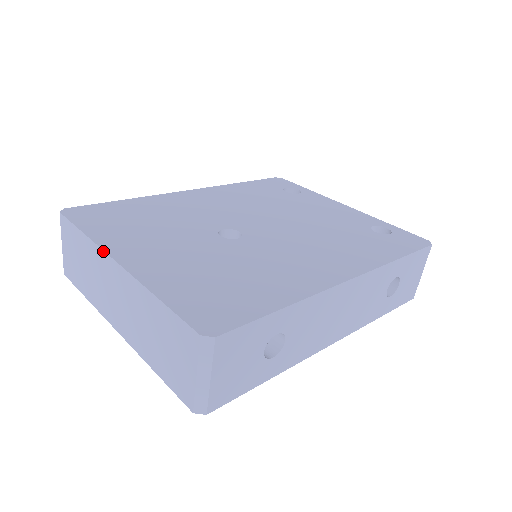
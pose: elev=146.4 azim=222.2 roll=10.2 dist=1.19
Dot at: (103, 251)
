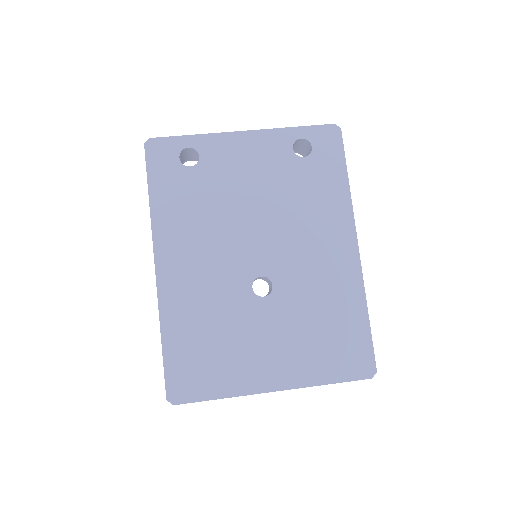
Dot at: occluded
